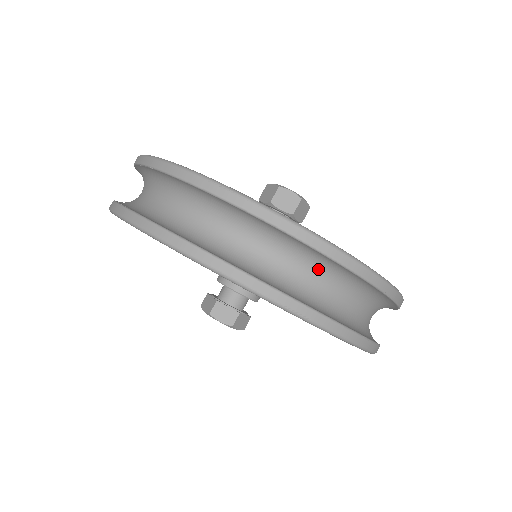
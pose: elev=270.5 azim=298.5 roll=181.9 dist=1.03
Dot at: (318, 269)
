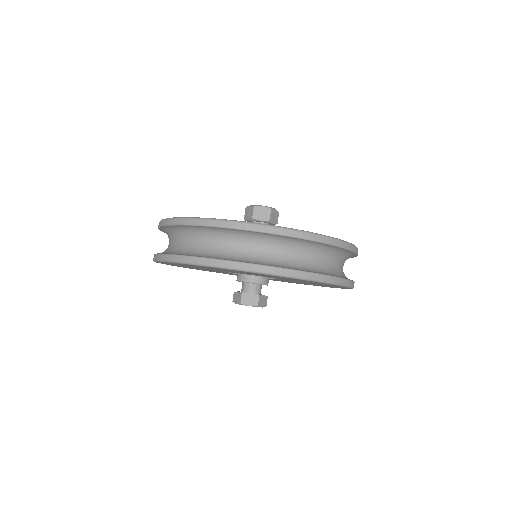
Dot at: (294, 247)
